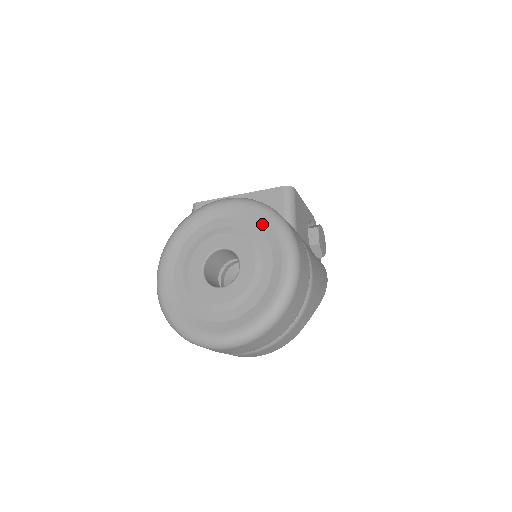
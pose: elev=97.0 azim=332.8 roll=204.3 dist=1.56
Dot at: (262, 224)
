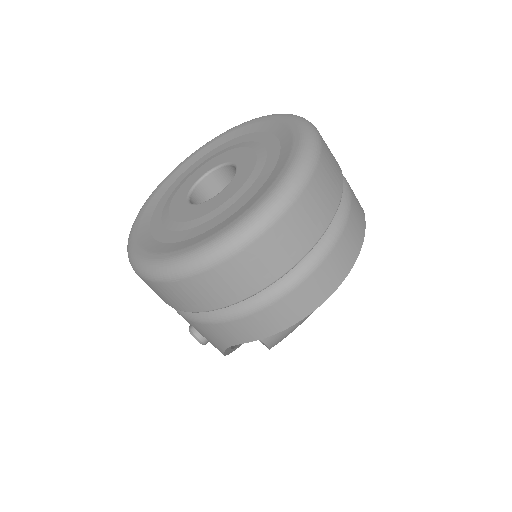
Dot at: (232, 135)
